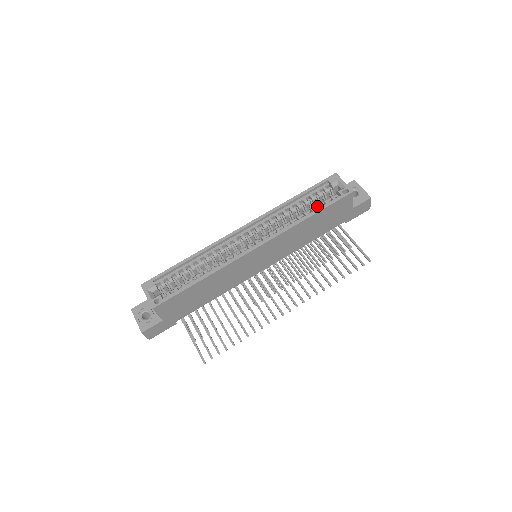
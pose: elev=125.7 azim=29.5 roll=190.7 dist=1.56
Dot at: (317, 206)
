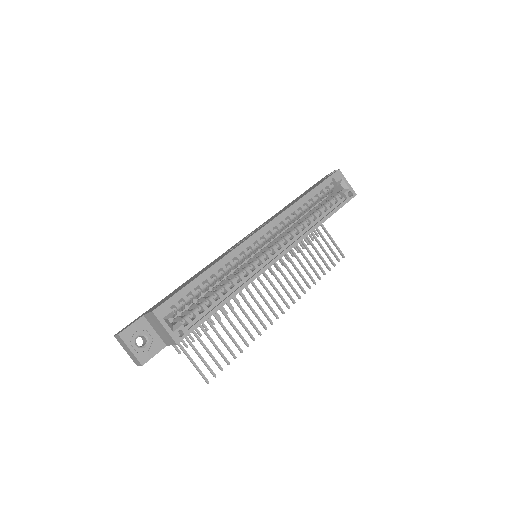
Dot at: (324, 207)
